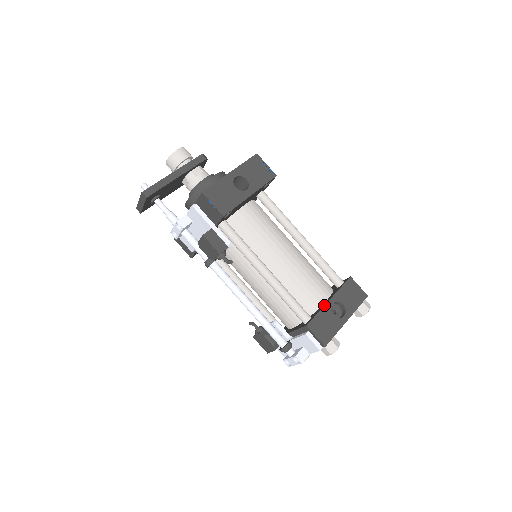
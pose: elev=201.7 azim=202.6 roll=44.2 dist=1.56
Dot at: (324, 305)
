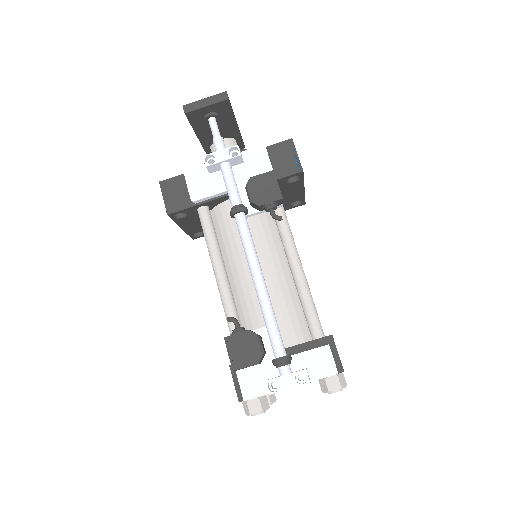
Dot at: occluded
